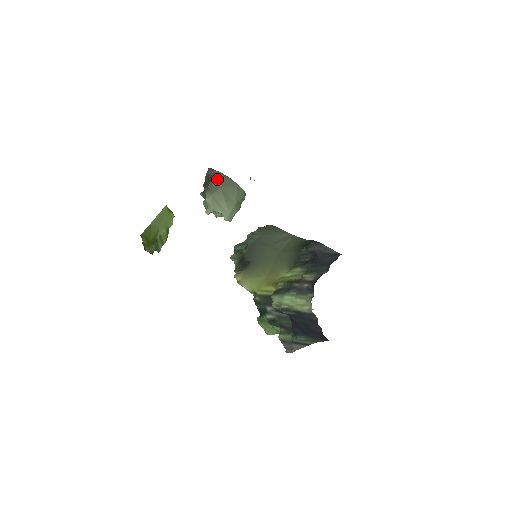
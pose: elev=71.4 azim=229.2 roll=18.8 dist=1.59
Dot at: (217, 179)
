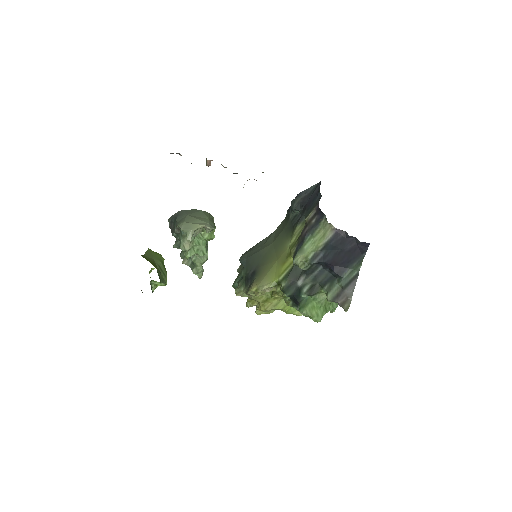
Dot at: (180, 214)
